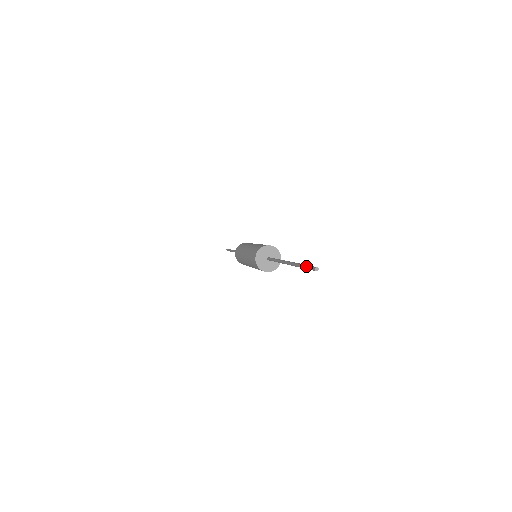
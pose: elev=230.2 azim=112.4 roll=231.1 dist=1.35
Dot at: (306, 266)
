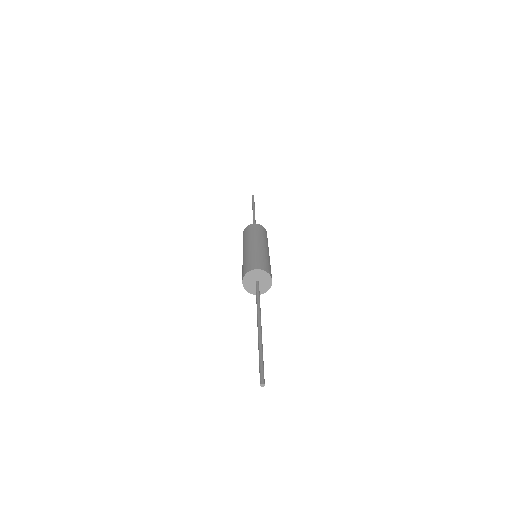
Dot at: occluded
